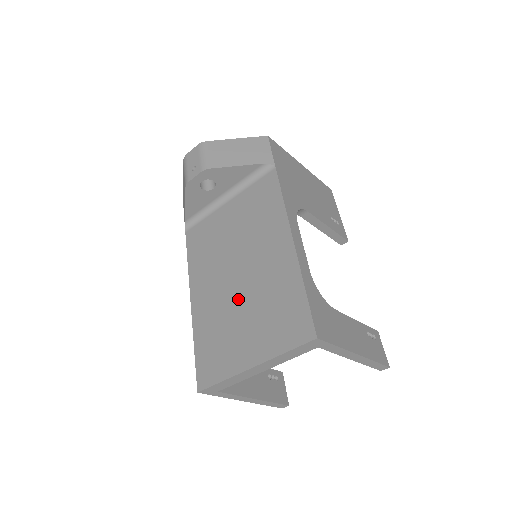
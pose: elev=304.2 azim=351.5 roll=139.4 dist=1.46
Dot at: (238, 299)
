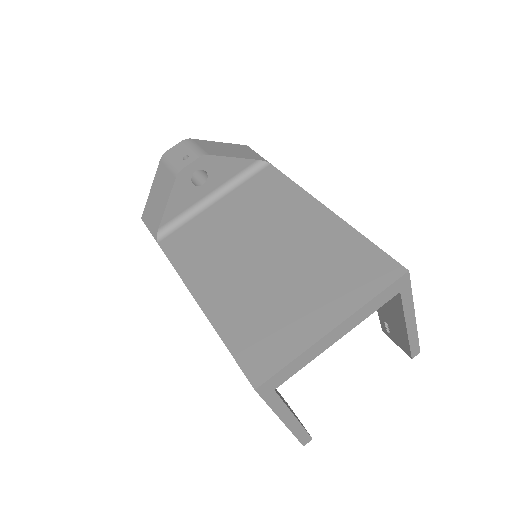
Dot at: (276, 275)
